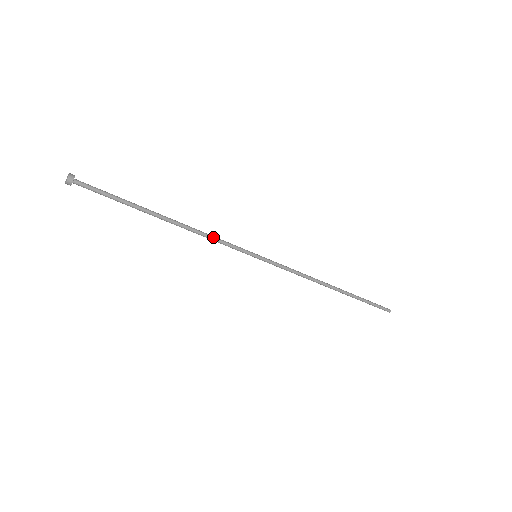
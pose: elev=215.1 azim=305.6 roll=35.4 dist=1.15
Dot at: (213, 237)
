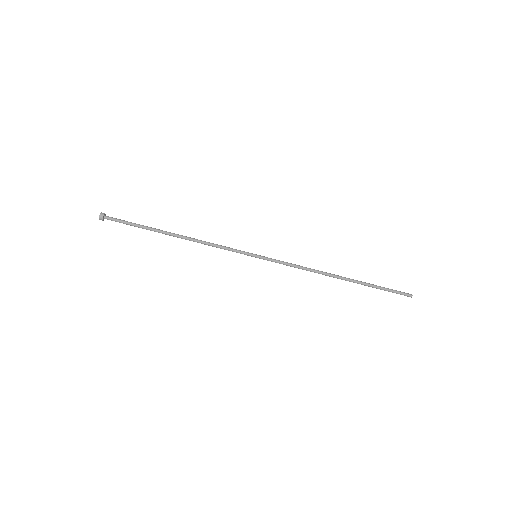
Dot at: (215, 244)
